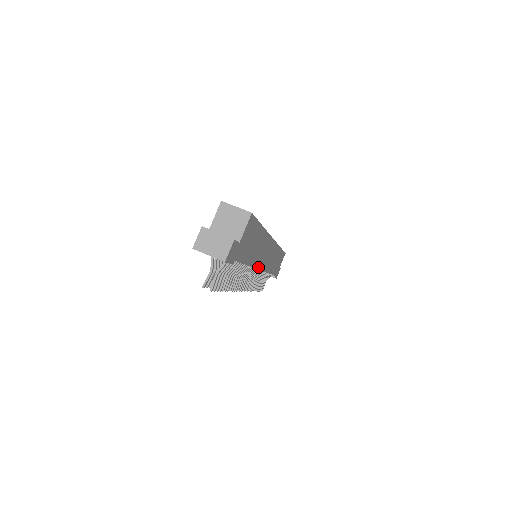
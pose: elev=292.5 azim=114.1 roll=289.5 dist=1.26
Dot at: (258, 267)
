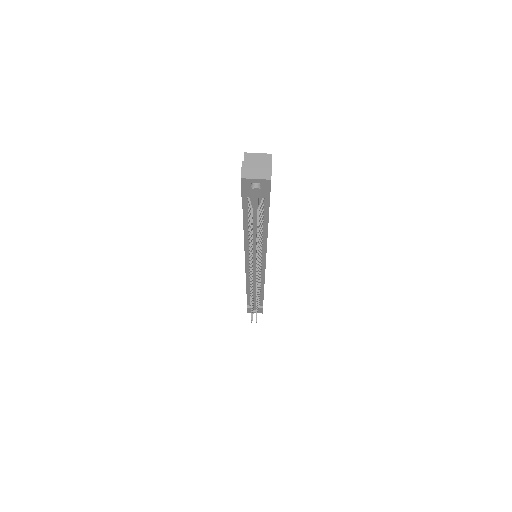
Dot at: occluded
